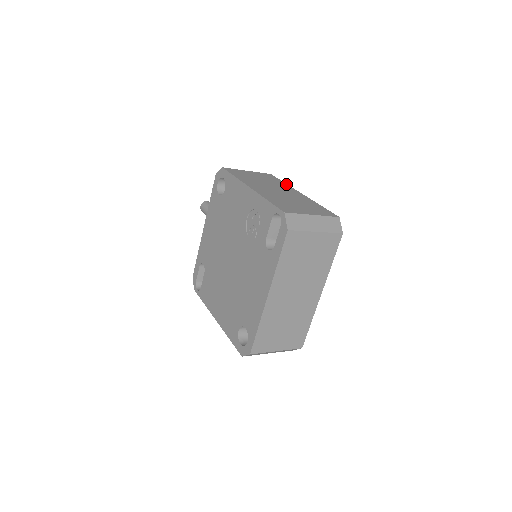
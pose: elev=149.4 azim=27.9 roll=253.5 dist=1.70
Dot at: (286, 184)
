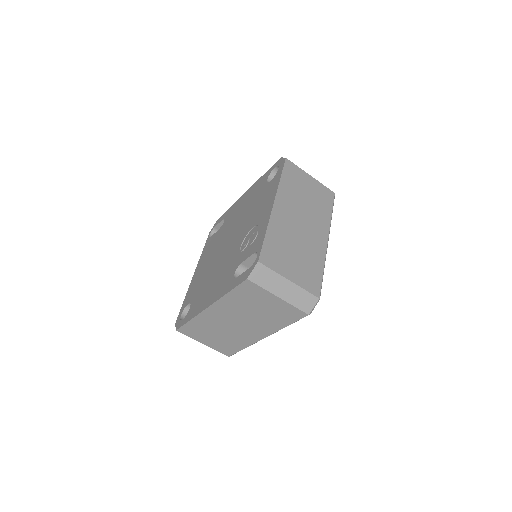
Dot at: (330, 218)
